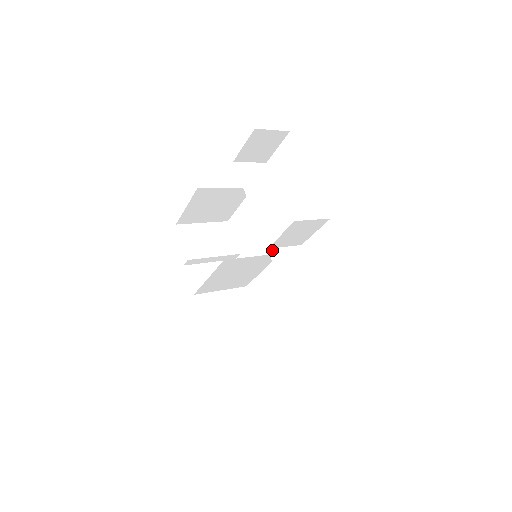
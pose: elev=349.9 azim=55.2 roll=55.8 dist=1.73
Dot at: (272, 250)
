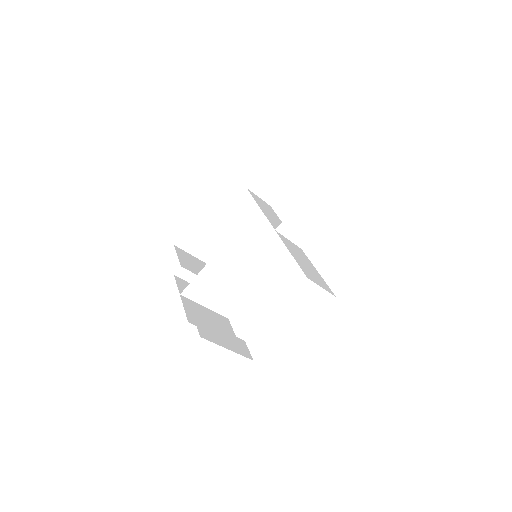
Dot at: (279, 233)
